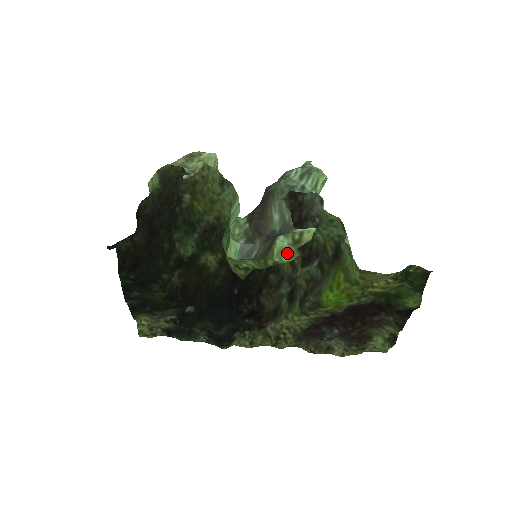
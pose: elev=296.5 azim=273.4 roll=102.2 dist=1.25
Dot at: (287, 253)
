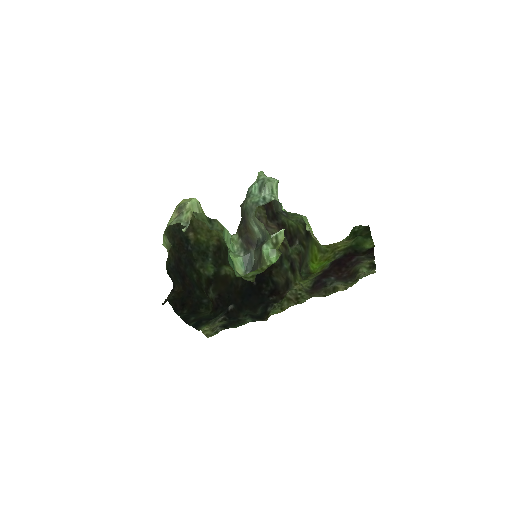
Dot at: (273, 255)
